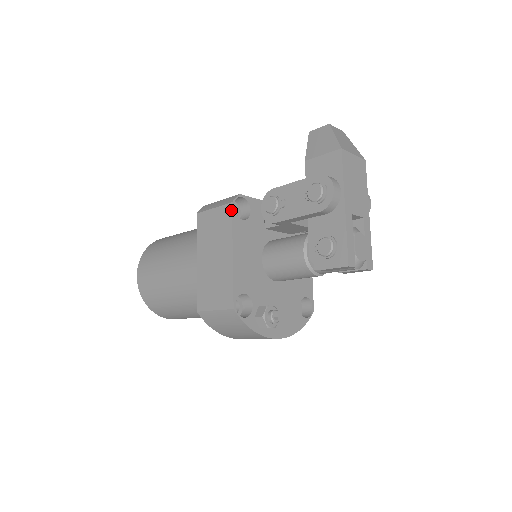
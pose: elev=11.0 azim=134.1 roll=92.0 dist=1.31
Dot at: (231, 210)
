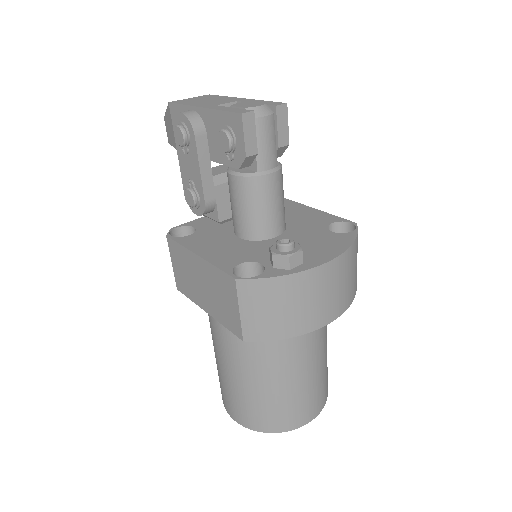
Dot at: (170, 239)
